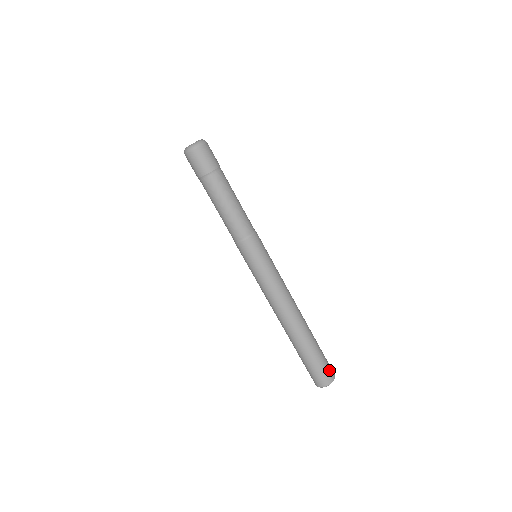
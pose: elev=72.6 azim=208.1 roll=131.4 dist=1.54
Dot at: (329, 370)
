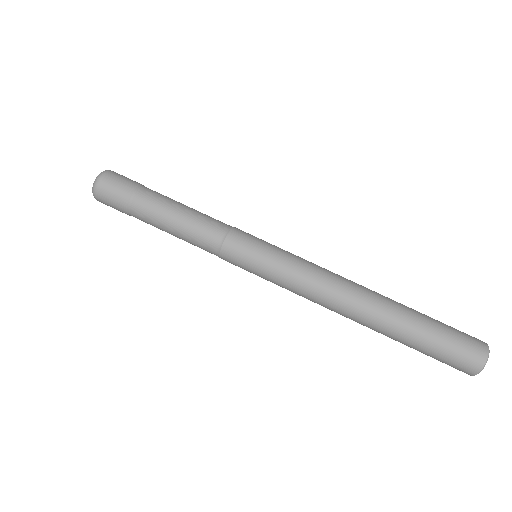
Dot at: (468, 346)
